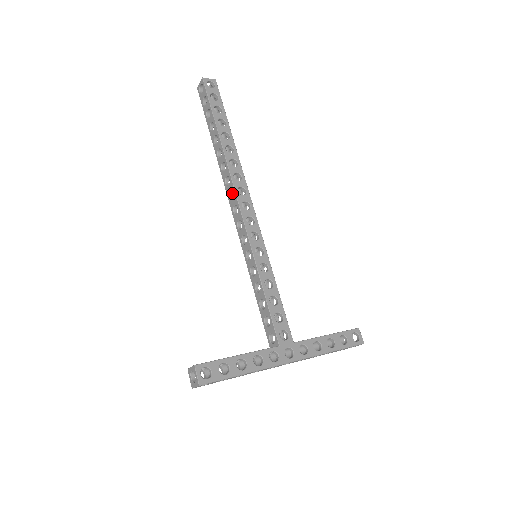
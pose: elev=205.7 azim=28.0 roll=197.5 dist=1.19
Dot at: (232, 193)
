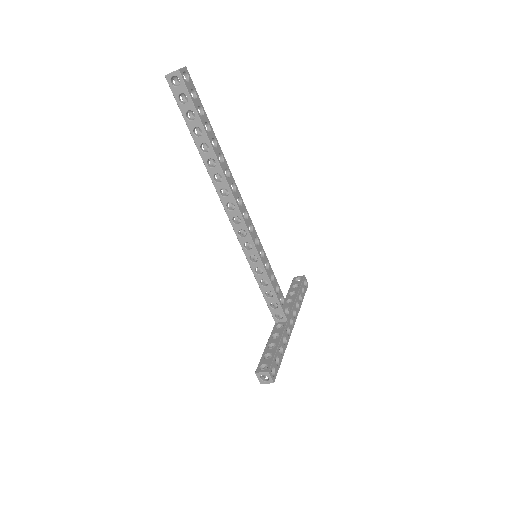
Dot at: (228, 202)
